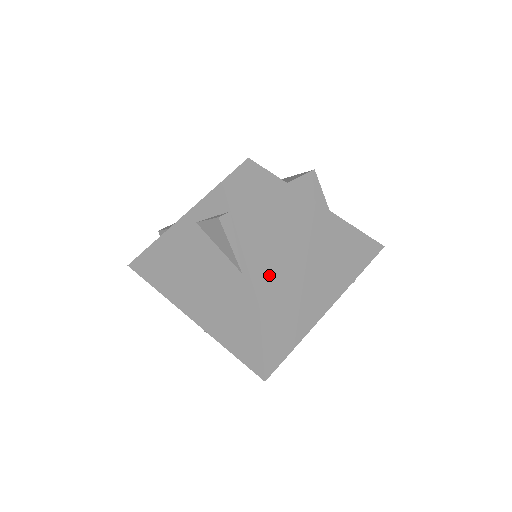
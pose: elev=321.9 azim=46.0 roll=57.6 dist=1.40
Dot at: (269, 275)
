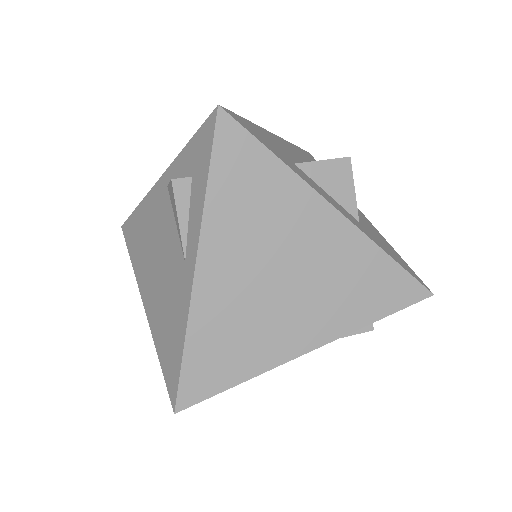
Dot at: (215, 274)
